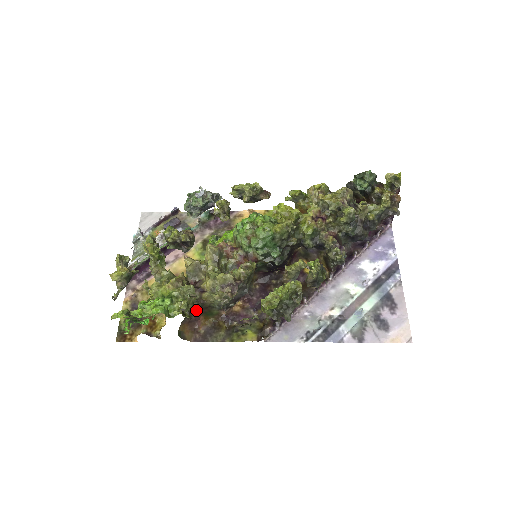
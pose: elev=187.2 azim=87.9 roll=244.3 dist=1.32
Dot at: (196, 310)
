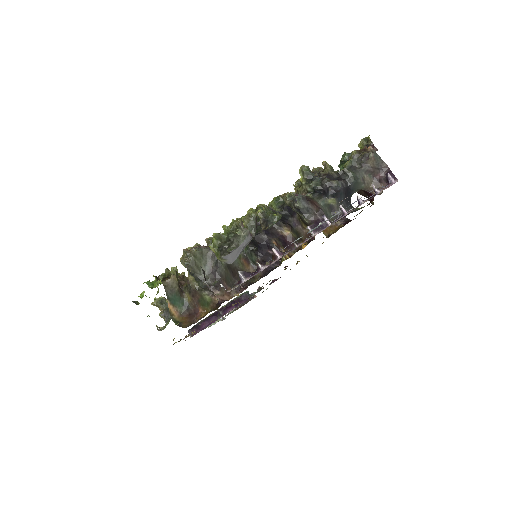
Dot at: (170, 277)
